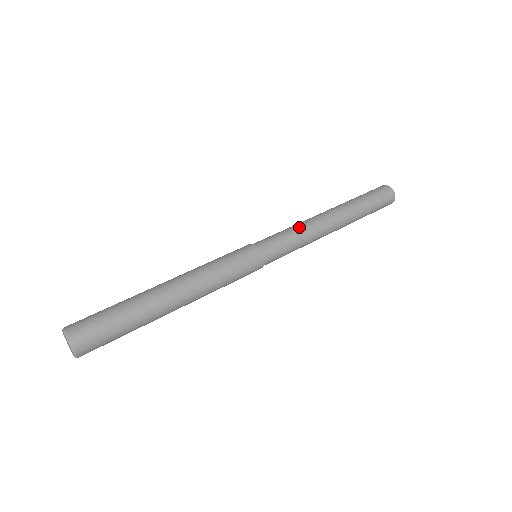
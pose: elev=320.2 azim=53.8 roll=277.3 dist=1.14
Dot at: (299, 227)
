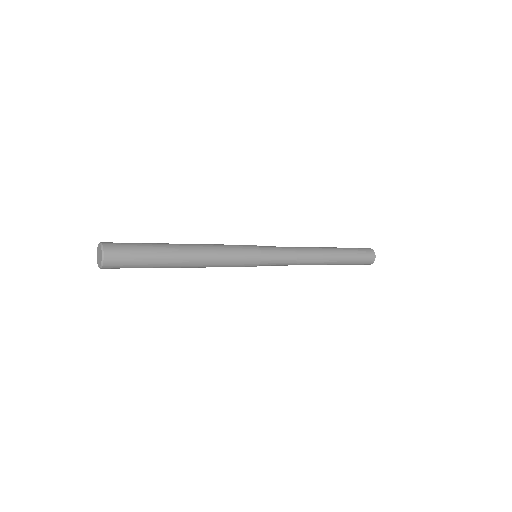
Dot at: occluded
